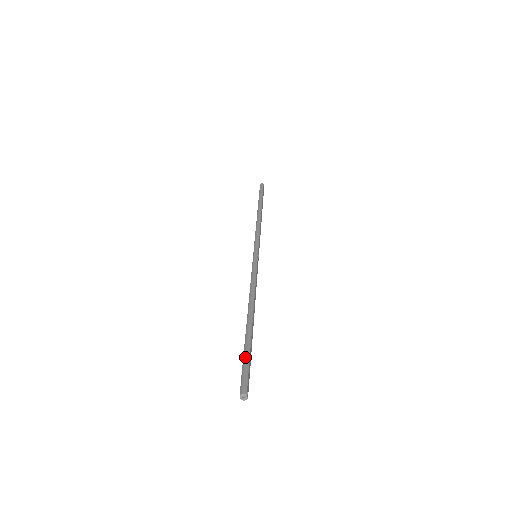
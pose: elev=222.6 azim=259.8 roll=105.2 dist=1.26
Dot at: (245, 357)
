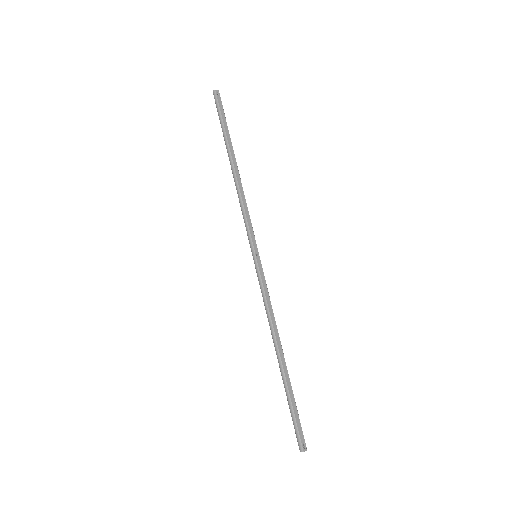
Dot at: (290, 412)
